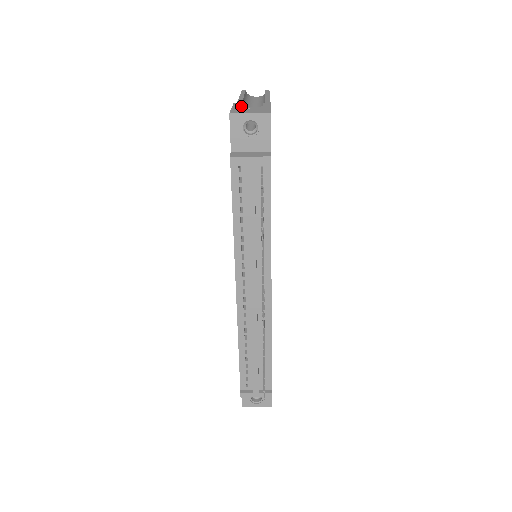
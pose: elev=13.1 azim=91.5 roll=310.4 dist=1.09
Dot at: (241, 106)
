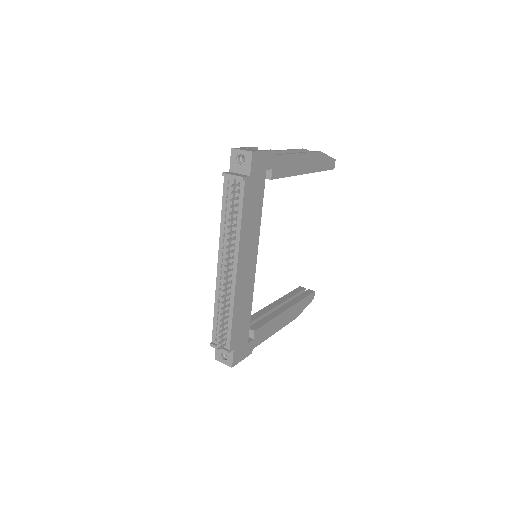
Dot at: occluded
